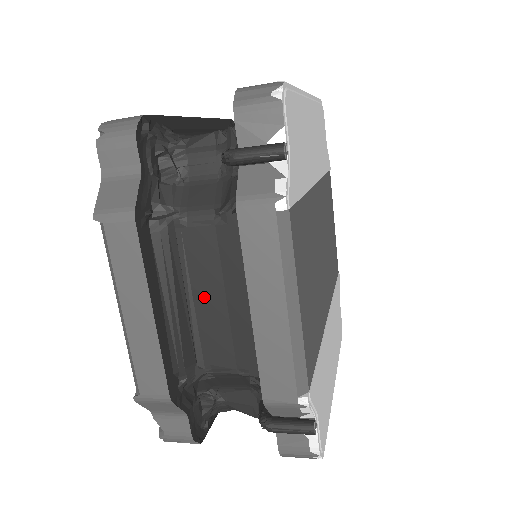
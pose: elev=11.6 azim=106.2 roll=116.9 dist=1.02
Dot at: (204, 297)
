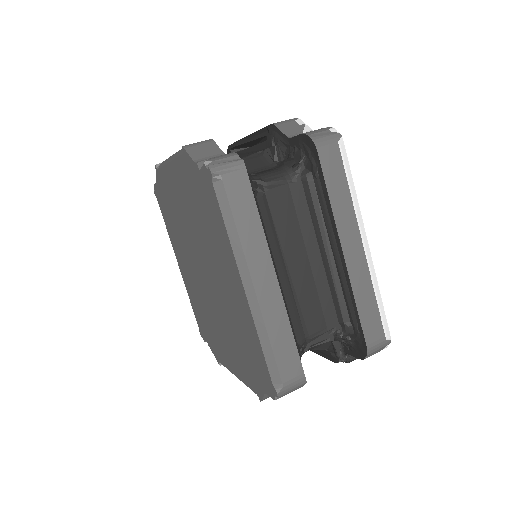
Dot at: occluded
